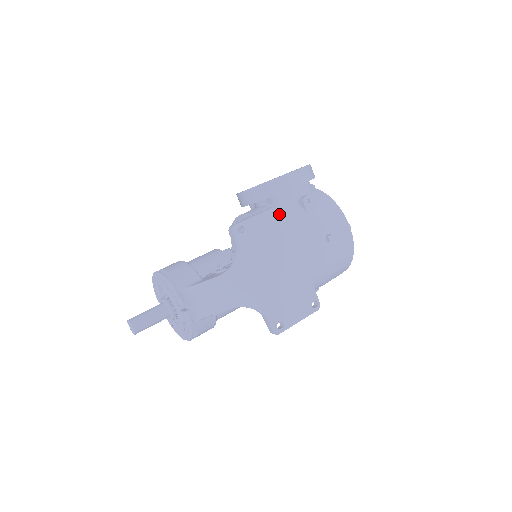
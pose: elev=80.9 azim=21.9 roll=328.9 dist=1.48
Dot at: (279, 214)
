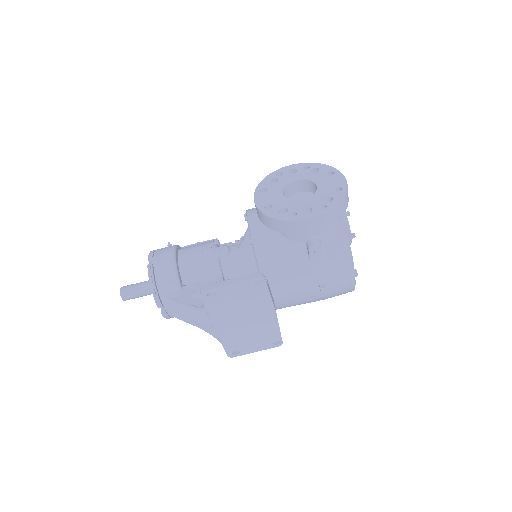
Dot at: (262, 279)
